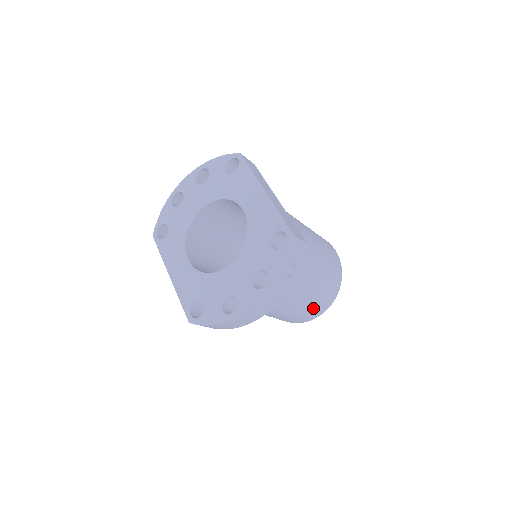
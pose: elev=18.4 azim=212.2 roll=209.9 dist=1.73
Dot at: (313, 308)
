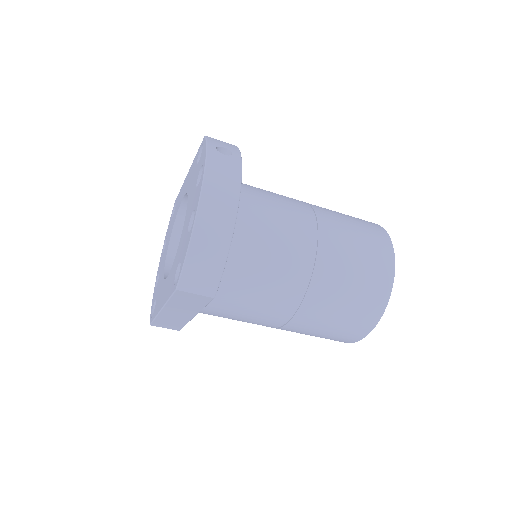
Dot at: (364, 250)
